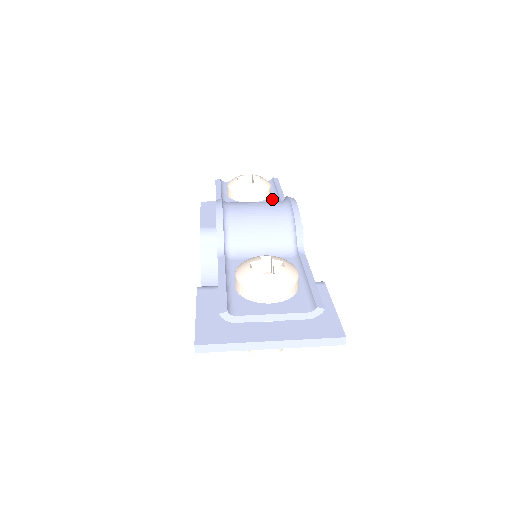
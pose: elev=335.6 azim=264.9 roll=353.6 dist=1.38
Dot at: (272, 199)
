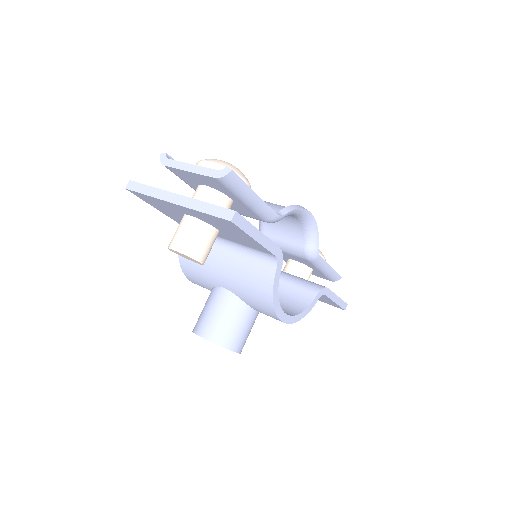
Dot at: occluded
